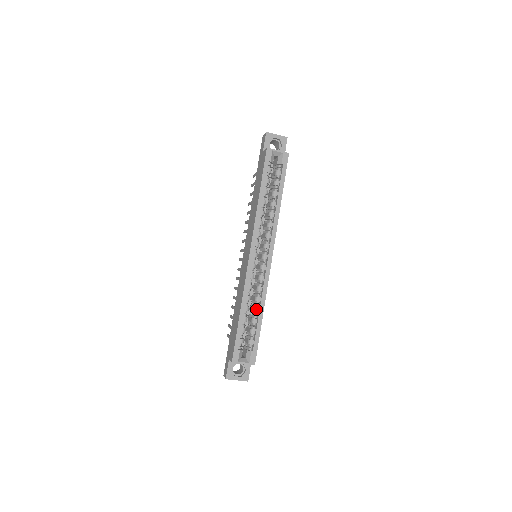
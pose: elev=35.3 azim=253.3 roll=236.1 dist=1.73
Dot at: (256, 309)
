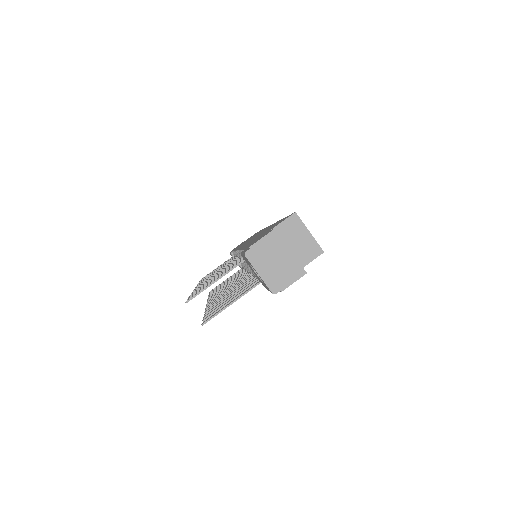
Dot at: occluded
